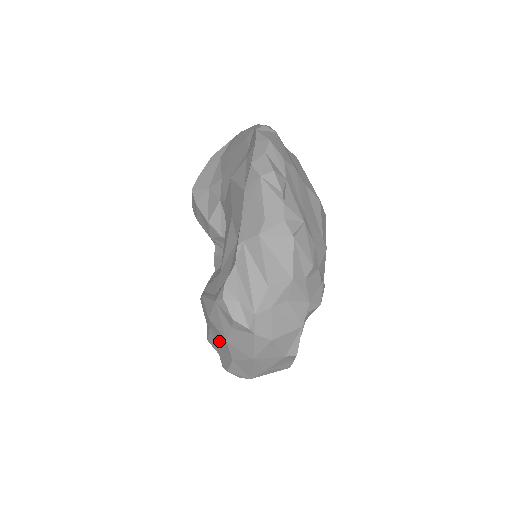
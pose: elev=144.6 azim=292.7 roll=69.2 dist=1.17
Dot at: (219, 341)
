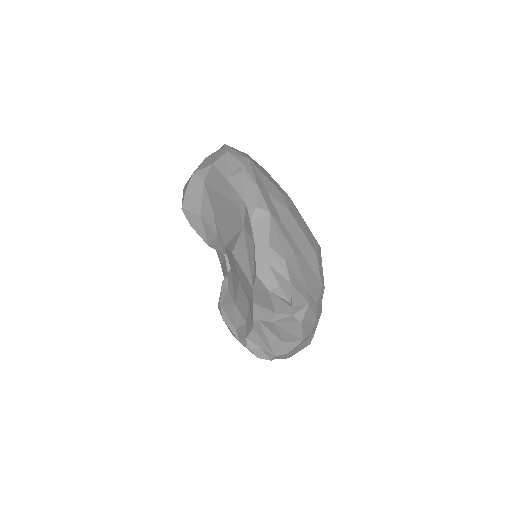
Dot at: occluded
